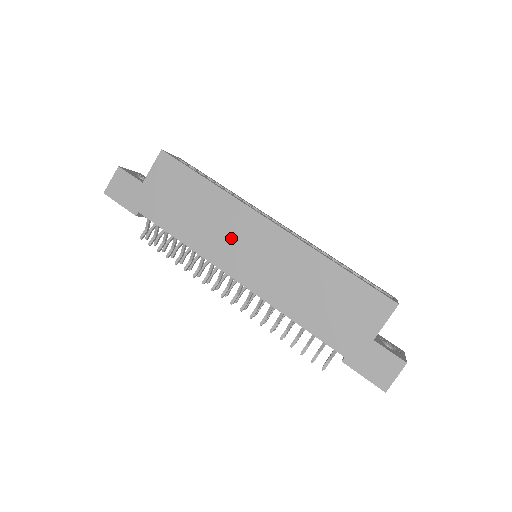
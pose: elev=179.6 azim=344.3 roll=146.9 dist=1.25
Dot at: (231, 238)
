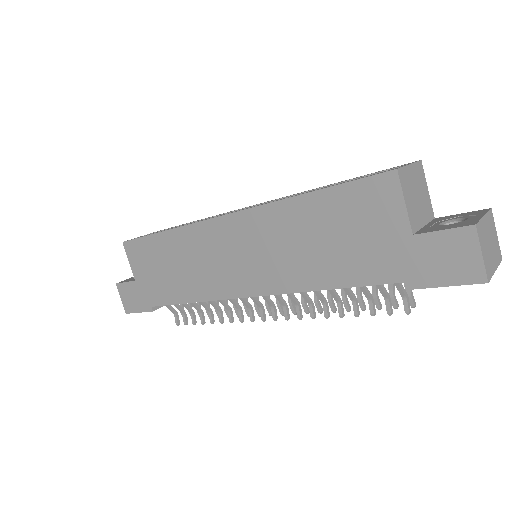
Dot at: (214, 263)
